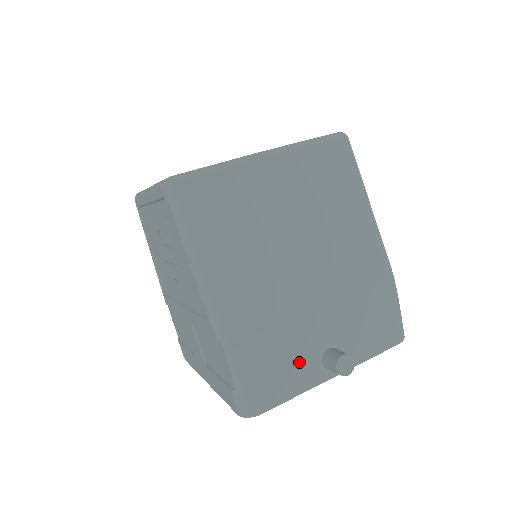
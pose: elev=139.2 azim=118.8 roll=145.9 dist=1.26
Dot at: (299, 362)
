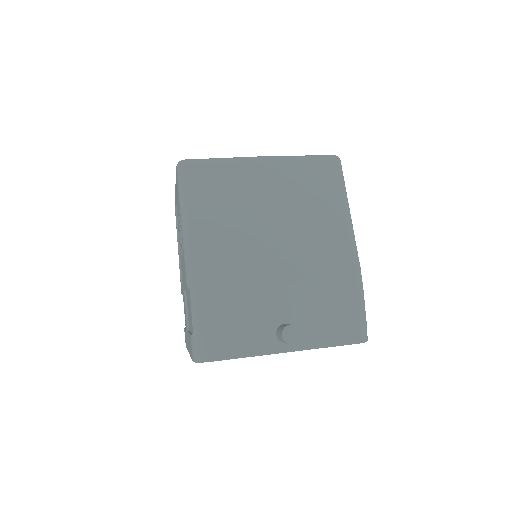
Dot at: (254, 327)
